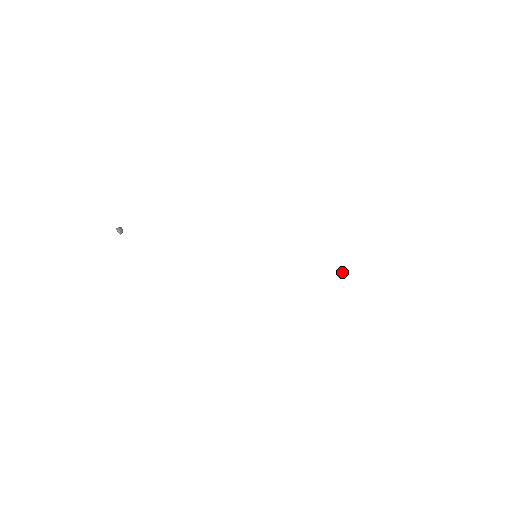
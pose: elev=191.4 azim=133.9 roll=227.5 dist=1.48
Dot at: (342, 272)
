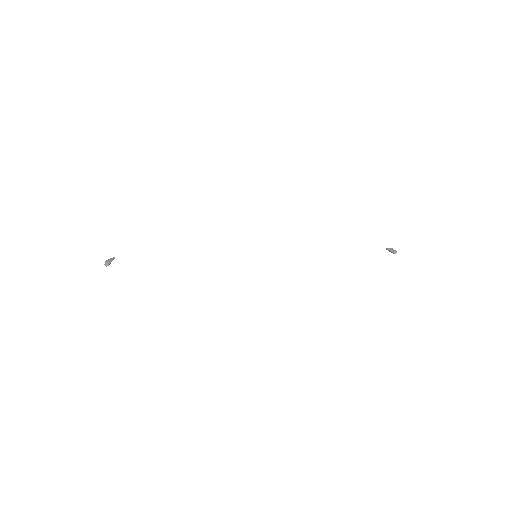
Dot at: (391, 251)
